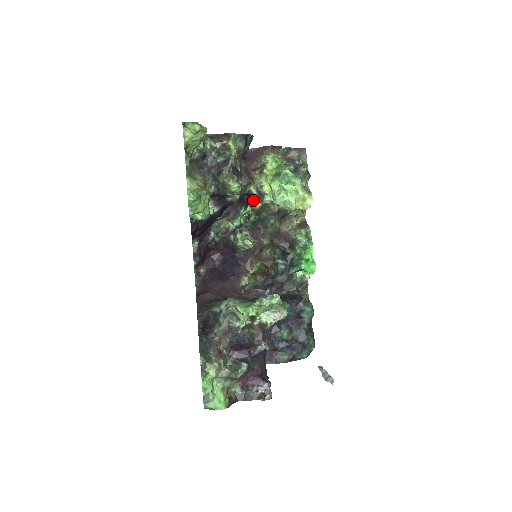
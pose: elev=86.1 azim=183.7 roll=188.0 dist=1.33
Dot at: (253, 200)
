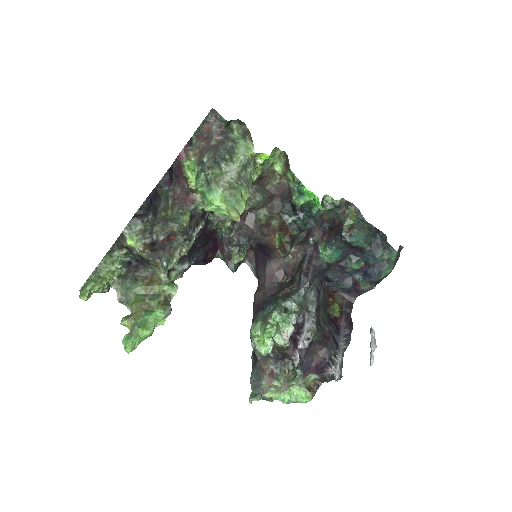
Dot at: occluded
